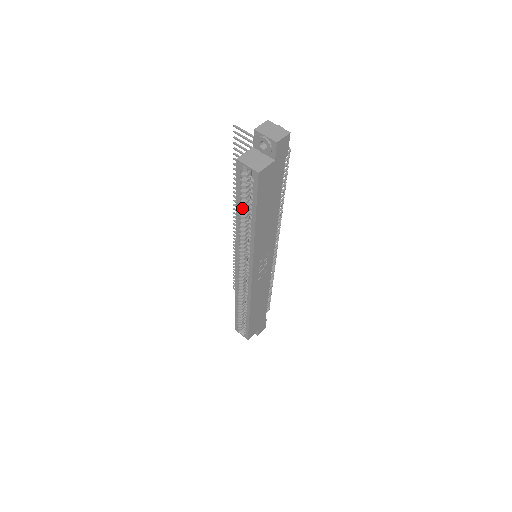
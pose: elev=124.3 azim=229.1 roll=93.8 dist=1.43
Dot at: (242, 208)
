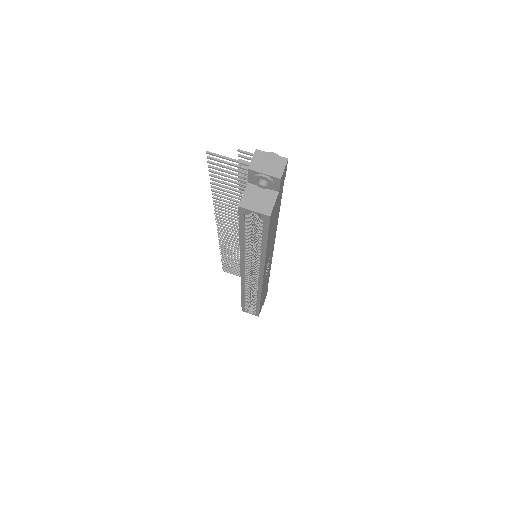
Dot at: (247, 239)
